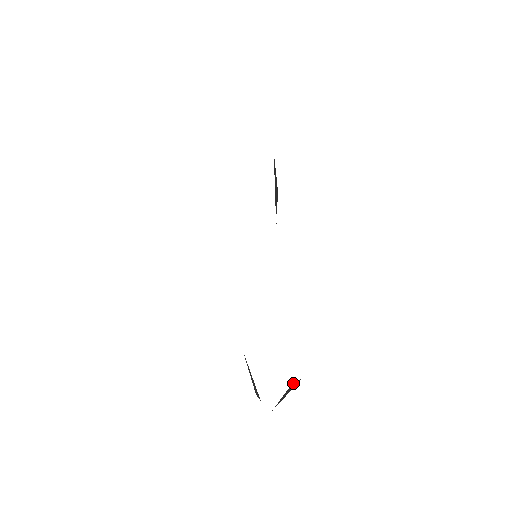
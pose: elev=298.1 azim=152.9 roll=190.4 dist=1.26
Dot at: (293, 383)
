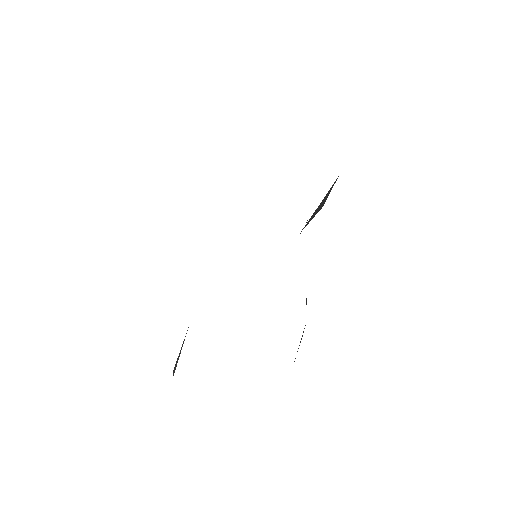
Dot at: occluded
